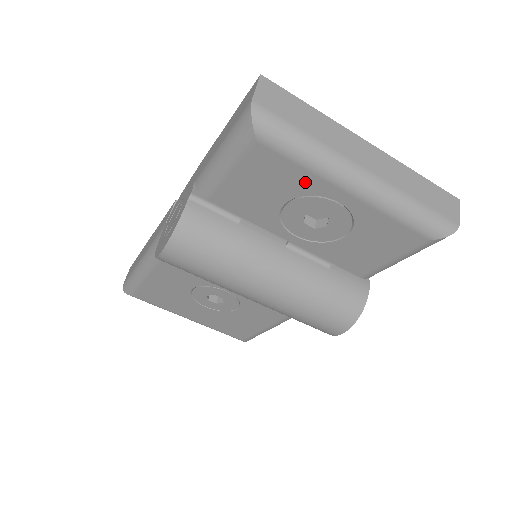
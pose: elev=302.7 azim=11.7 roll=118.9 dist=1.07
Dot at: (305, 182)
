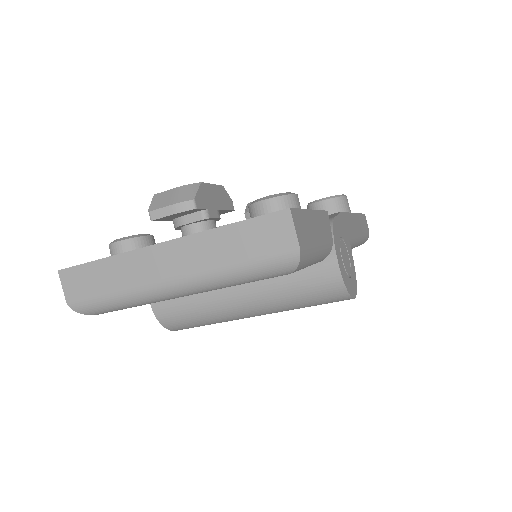
Dot at: occluded
